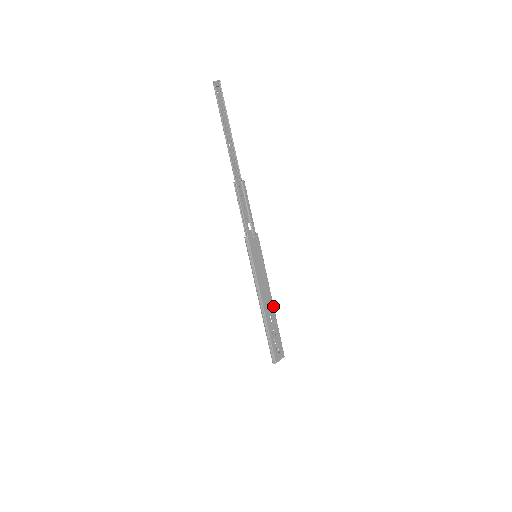
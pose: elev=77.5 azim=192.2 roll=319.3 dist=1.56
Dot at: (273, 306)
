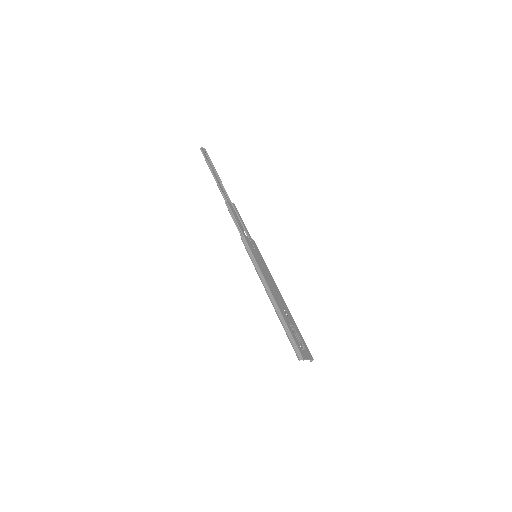
Dot at: (285, 303)
